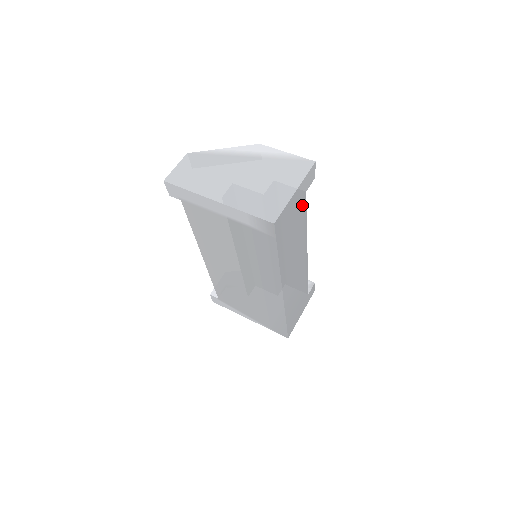
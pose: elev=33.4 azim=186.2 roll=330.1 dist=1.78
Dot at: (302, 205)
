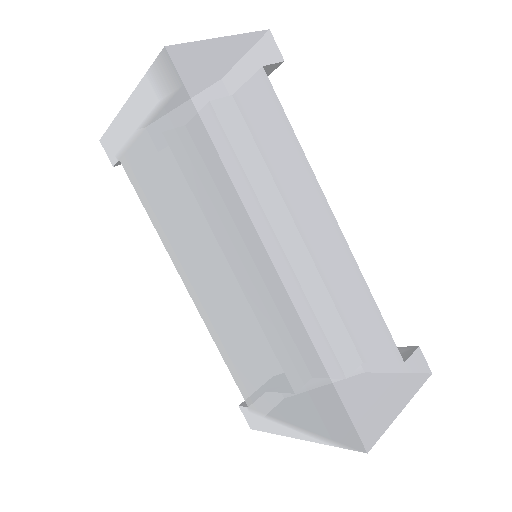
Dot at: (261, 86)
